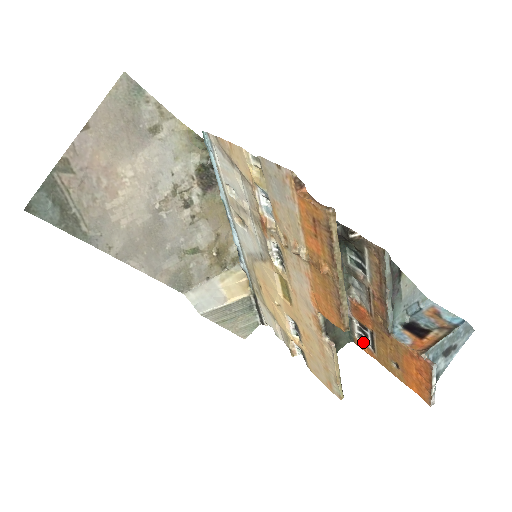
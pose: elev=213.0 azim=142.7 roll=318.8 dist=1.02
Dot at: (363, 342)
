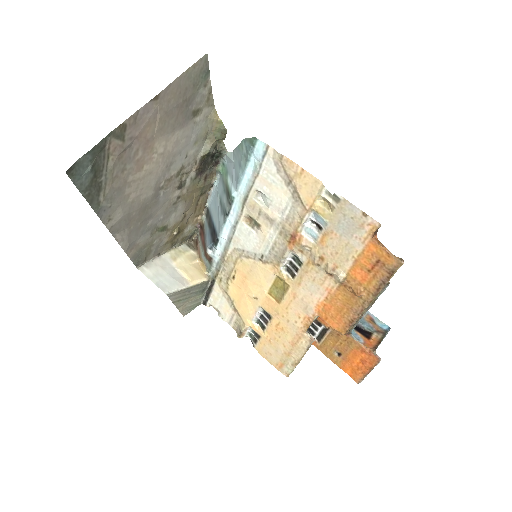
Dot at: occluded
